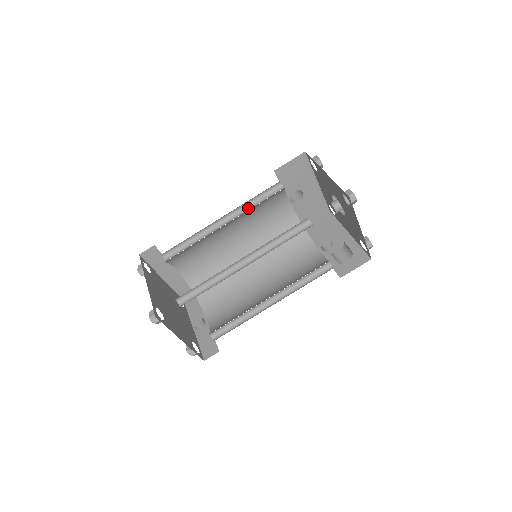
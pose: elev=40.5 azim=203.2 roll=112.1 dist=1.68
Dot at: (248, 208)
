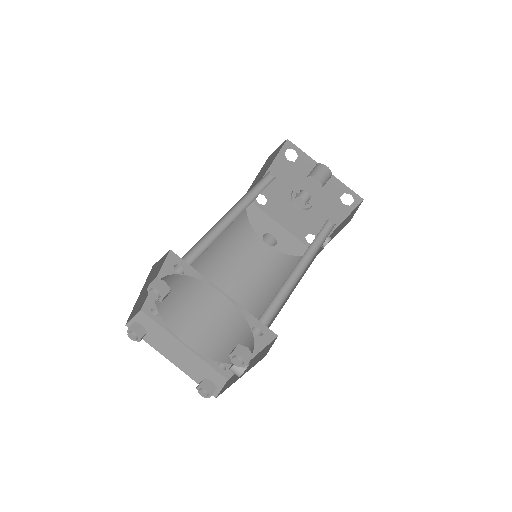
Dot at: (225, 244)
